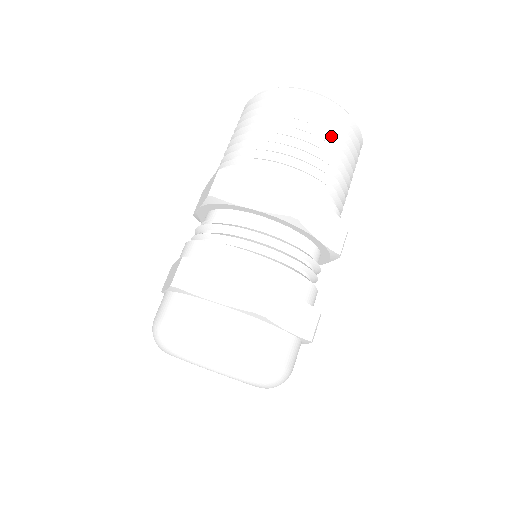
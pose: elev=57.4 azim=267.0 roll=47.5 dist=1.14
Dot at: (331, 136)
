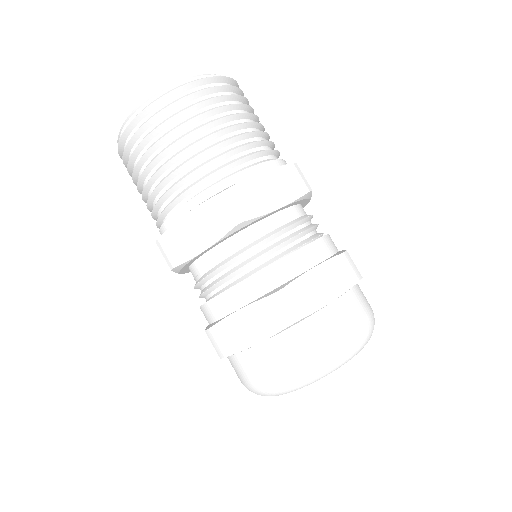
Dot at: (196, 119)
